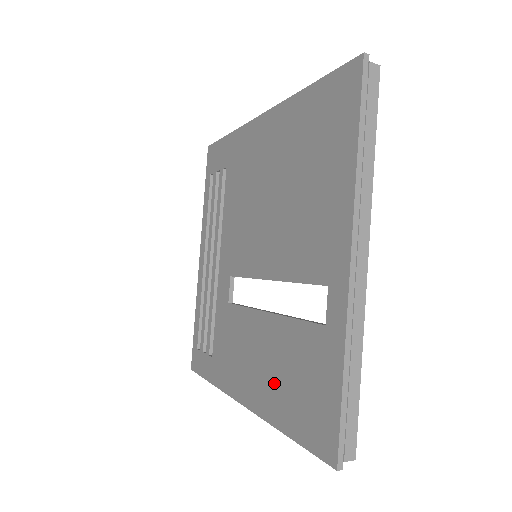
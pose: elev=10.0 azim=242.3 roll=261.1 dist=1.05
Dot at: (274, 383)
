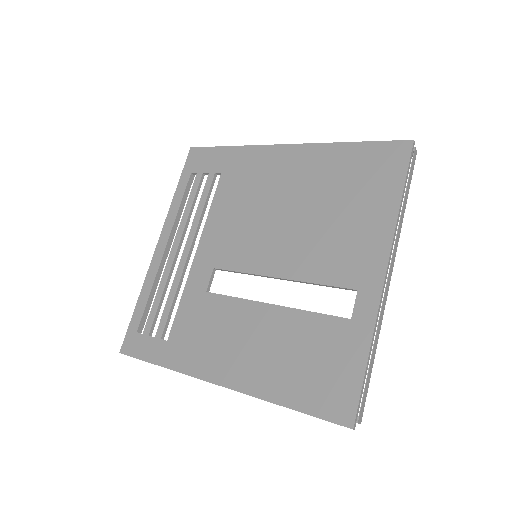
Dot at: (274, 364)
